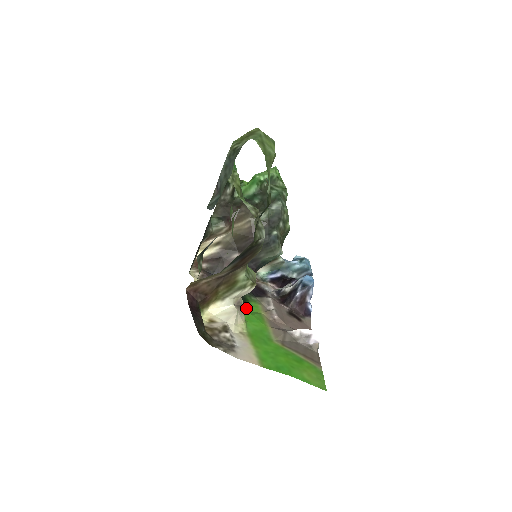
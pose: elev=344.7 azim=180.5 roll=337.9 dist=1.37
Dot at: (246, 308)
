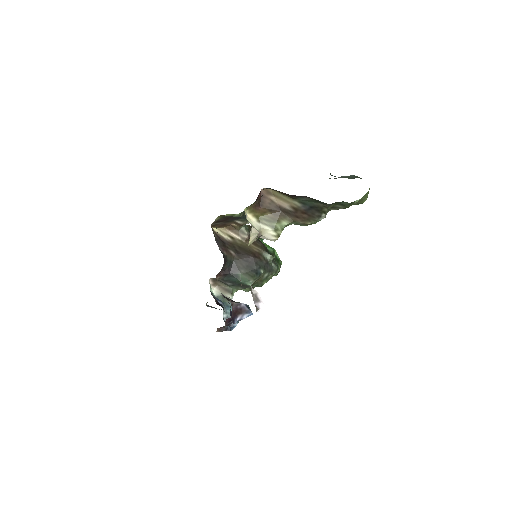
Dot at: occluded
